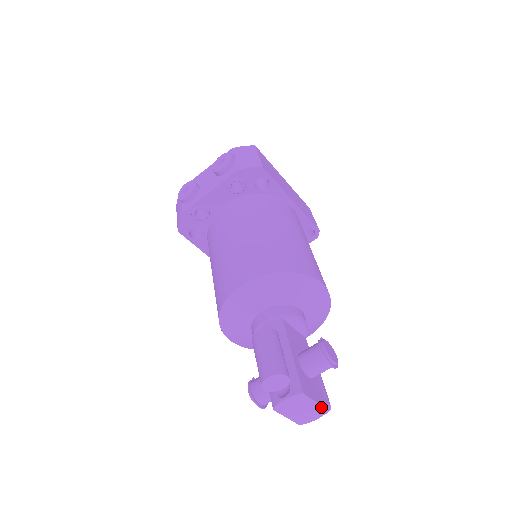
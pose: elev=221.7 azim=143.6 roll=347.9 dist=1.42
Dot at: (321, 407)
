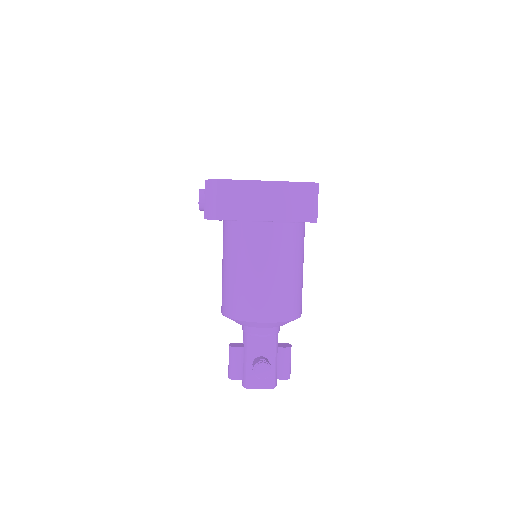
Dot at: (267, 388)
